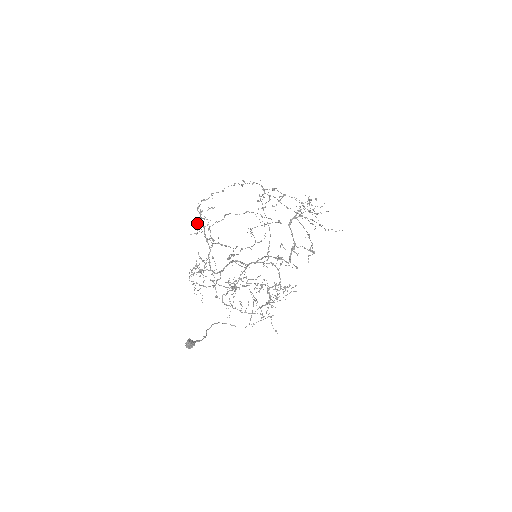
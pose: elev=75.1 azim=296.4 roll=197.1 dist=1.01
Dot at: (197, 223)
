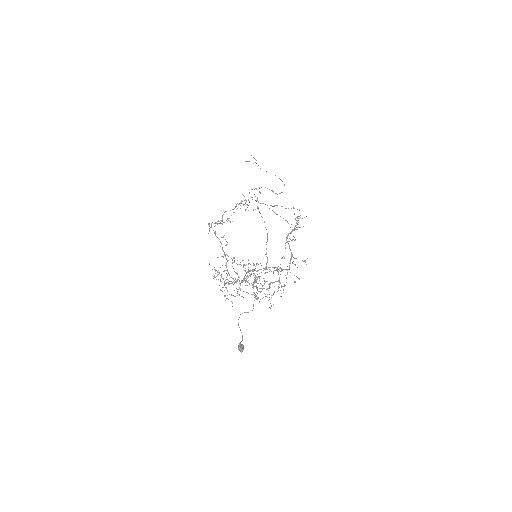
Dot at: (208, 233)
